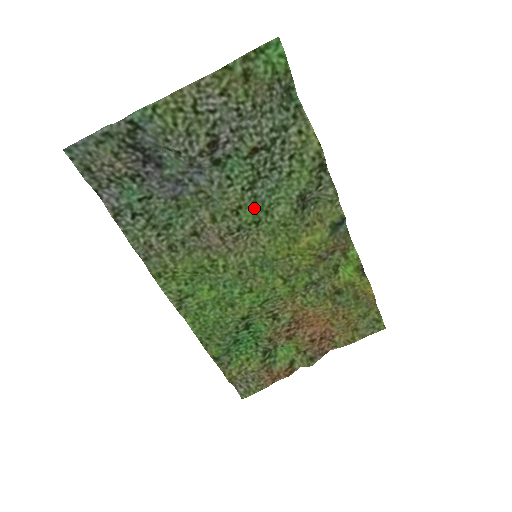
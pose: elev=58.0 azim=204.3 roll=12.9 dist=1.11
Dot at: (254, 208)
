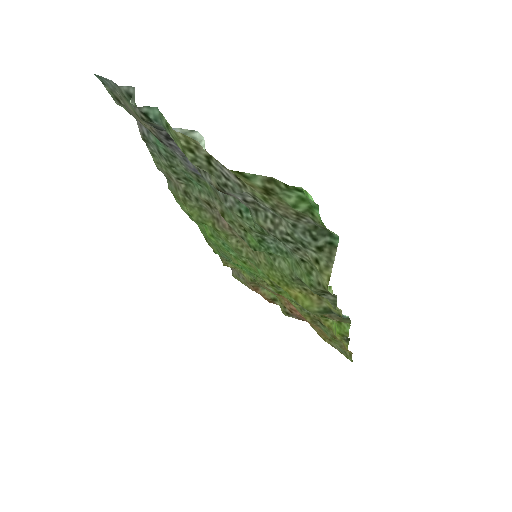
Dot at: (259, 243)
